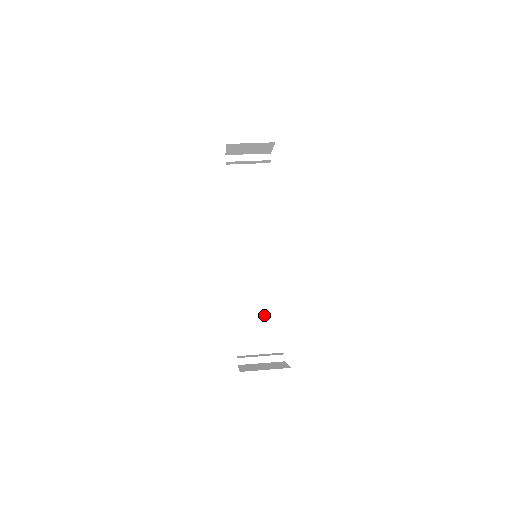
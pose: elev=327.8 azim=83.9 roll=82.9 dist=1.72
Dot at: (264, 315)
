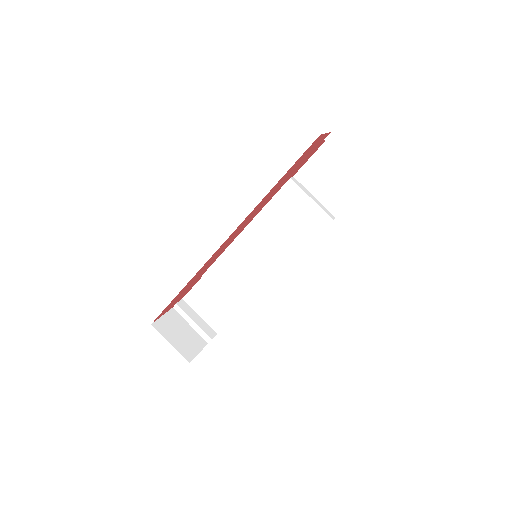
Dot at: (226, 298)
